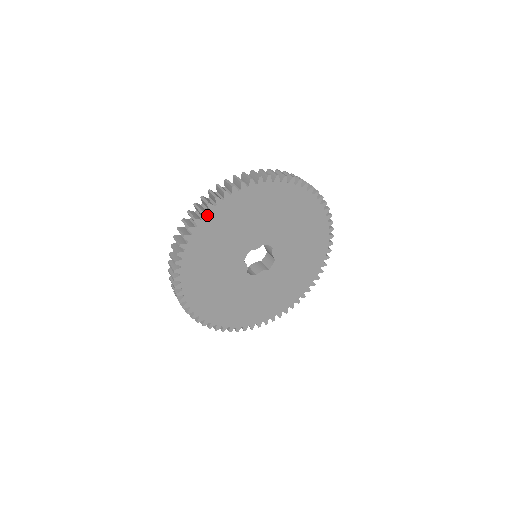
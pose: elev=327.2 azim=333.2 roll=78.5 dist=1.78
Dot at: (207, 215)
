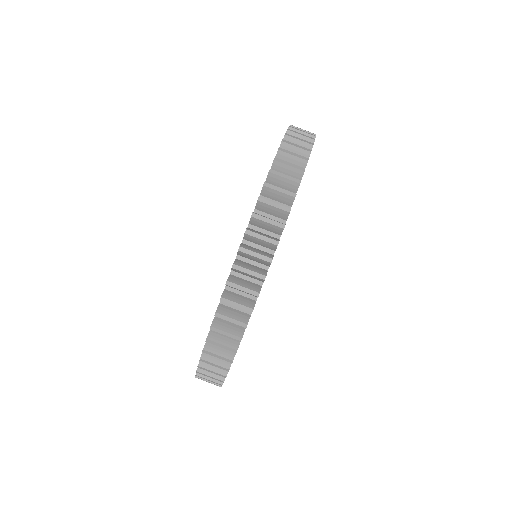
Dot at: occluded
